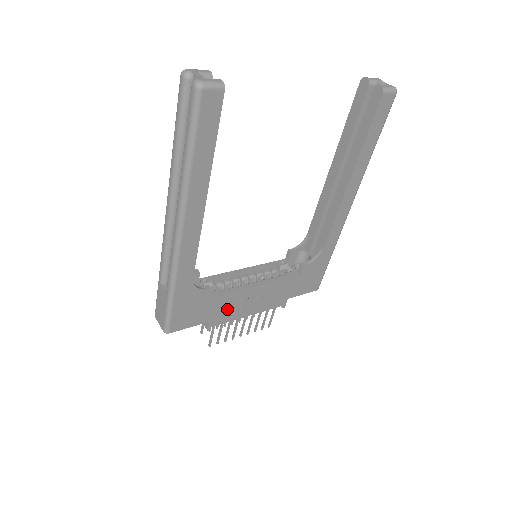
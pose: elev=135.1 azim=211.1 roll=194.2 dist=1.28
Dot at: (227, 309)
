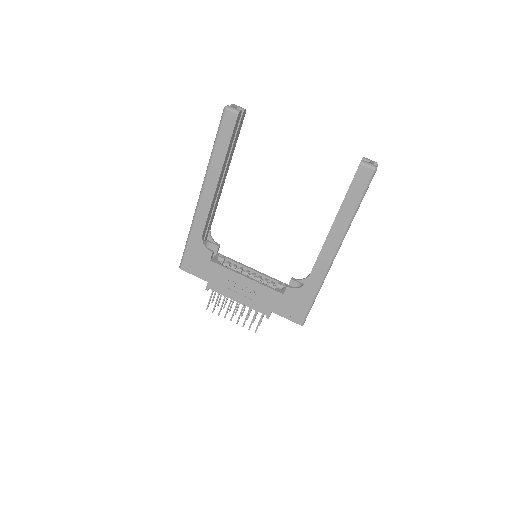
Dot at: (222, 281)
